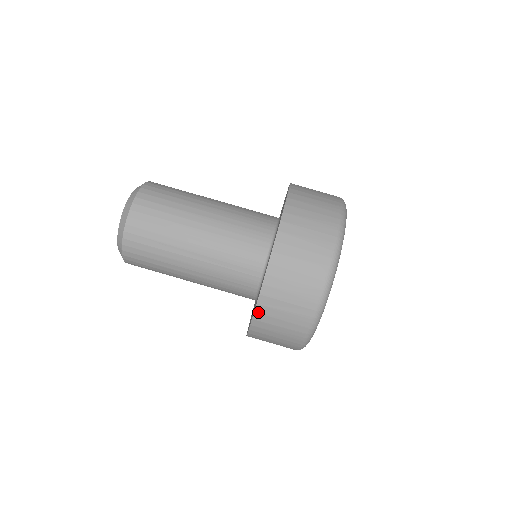
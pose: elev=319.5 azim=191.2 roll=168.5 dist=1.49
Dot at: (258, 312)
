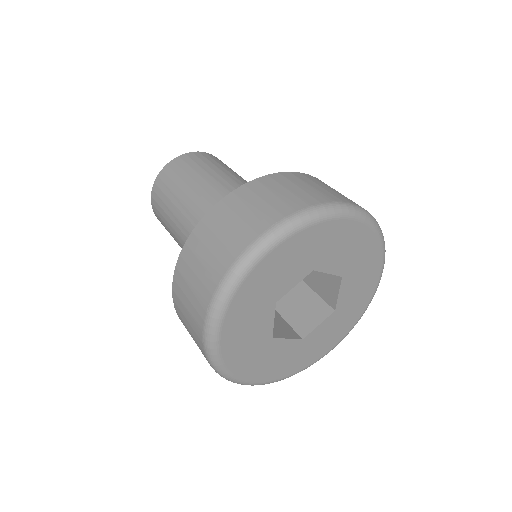
Dot at: (175, 300)
